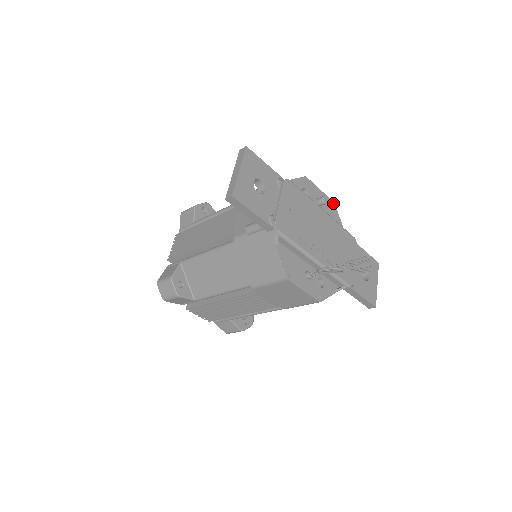
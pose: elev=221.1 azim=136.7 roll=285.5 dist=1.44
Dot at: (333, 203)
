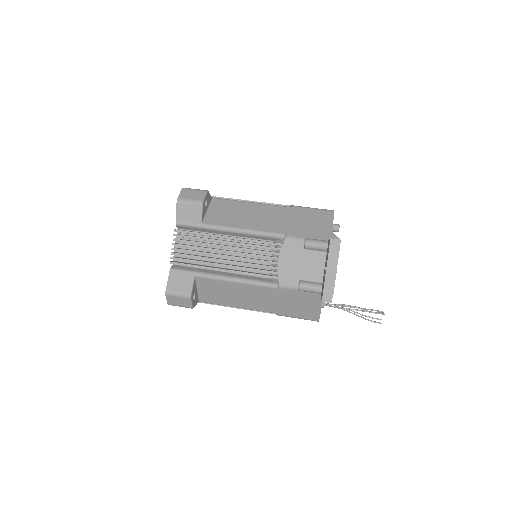
Dot at: occluded
